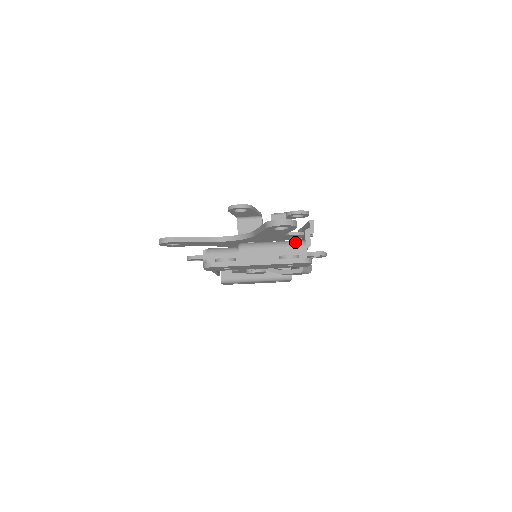
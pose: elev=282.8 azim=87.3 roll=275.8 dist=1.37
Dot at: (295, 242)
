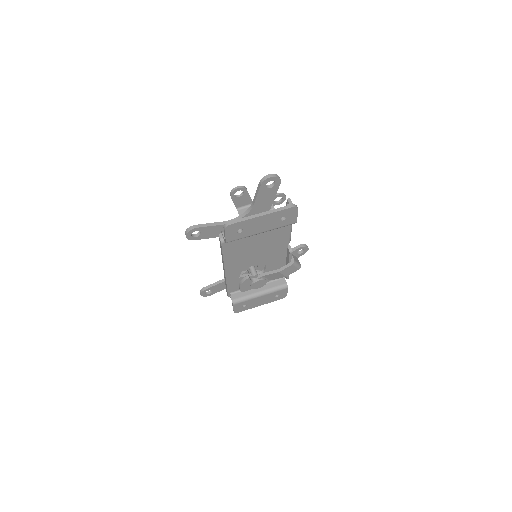
Dot at: occluded
